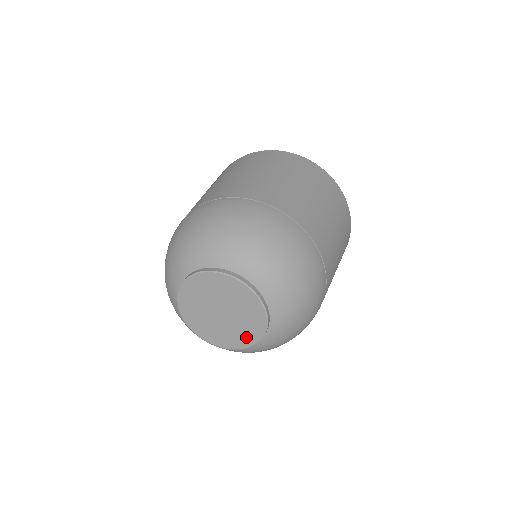
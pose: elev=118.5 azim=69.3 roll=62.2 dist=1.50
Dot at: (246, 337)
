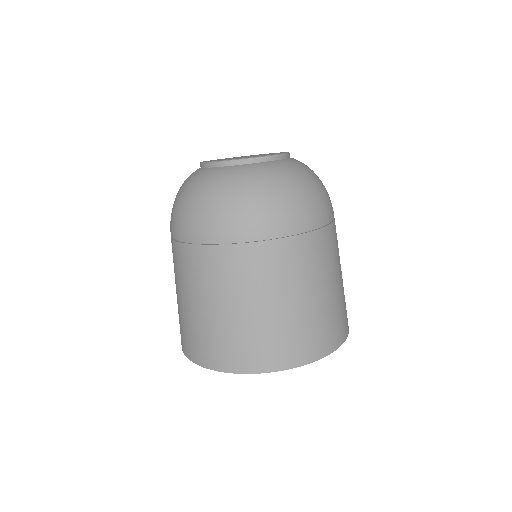
Dot at: occluded
